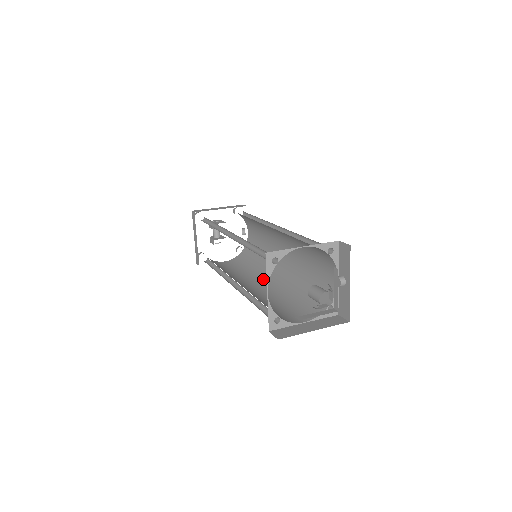
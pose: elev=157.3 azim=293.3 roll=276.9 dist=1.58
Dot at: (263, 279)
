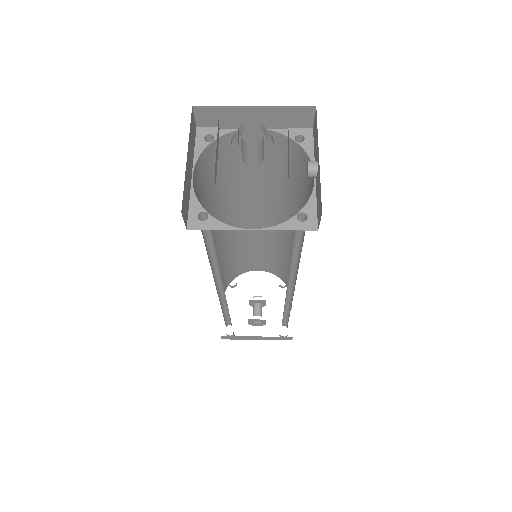
Dot at: occluded
